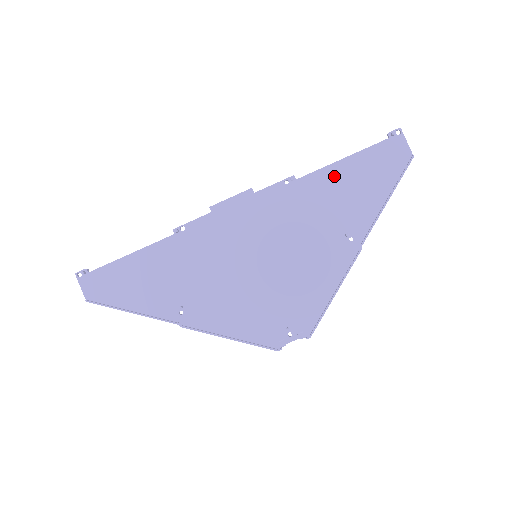
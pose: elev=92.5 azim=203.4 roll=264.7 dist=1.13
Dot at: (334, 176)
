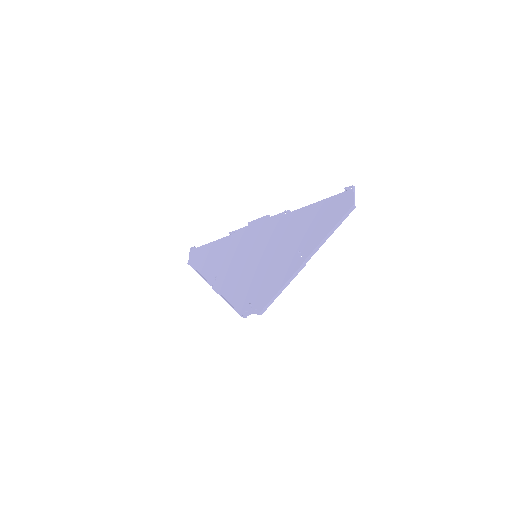
Dot at: (307, 213)
